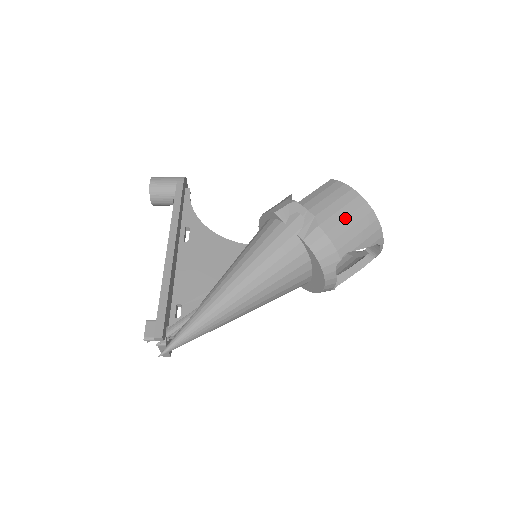
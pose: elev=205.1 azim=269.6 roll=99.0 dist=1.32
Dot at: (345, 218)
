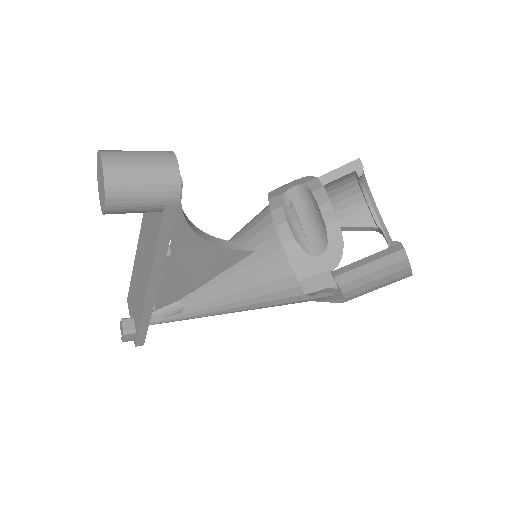
Dot at: occluded
